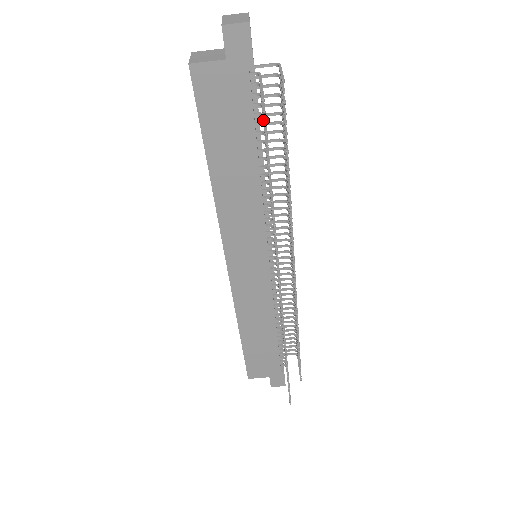
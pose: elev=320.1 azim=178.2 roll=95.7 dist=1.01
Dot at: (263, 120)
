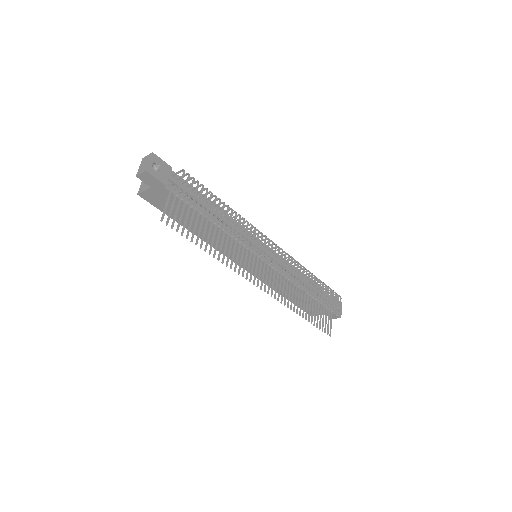
Dot at: (171, 226)
